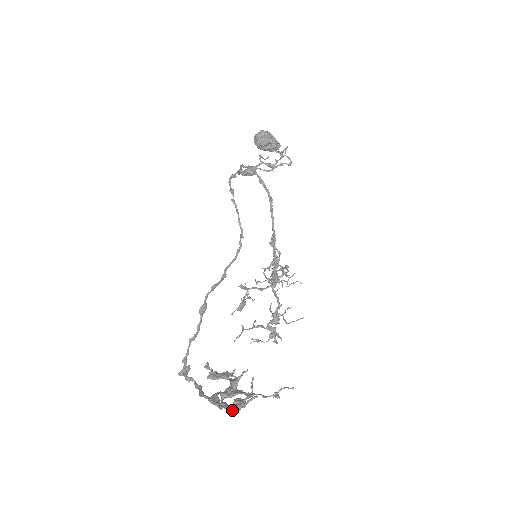
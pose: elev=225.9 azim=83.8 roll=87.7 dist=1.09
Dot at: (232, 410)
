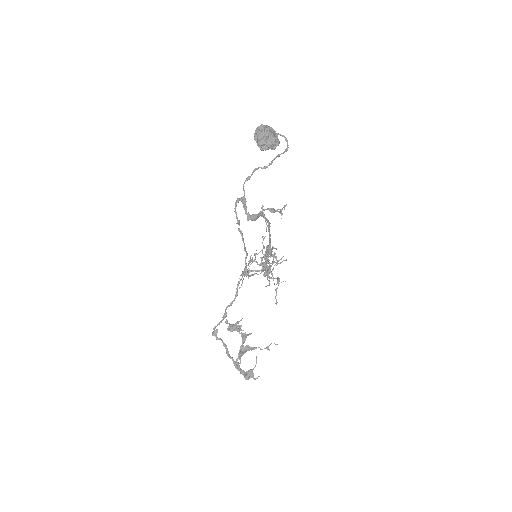
Dot at: occluded
